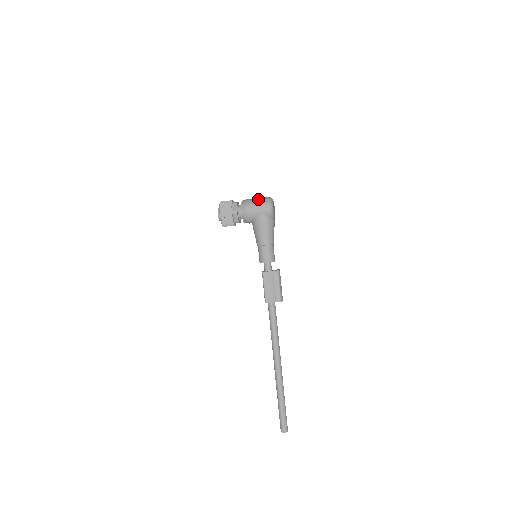
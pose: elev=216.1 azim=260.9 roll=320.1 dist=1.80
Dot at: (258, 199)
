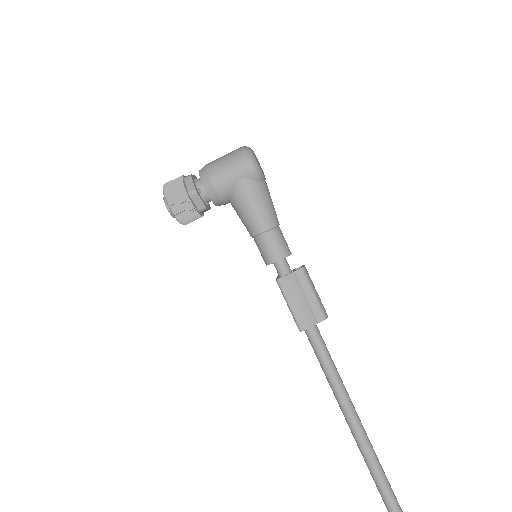
Dot at: (225, 156)
